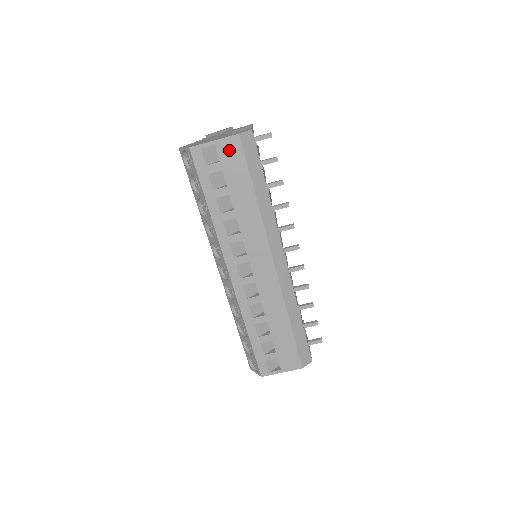
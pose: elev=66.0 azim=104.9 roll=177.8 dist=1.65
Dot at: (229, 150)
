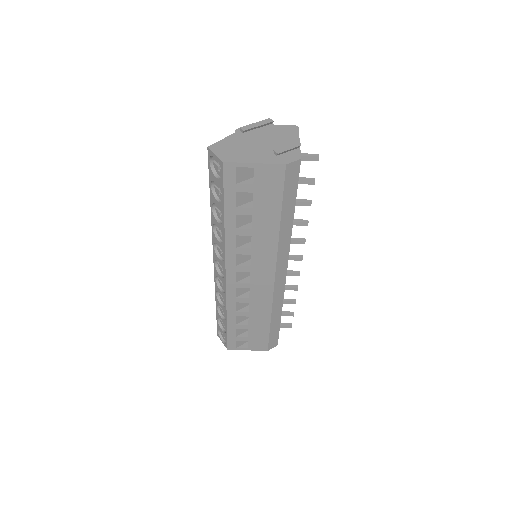
Dot at: (268, 176)
